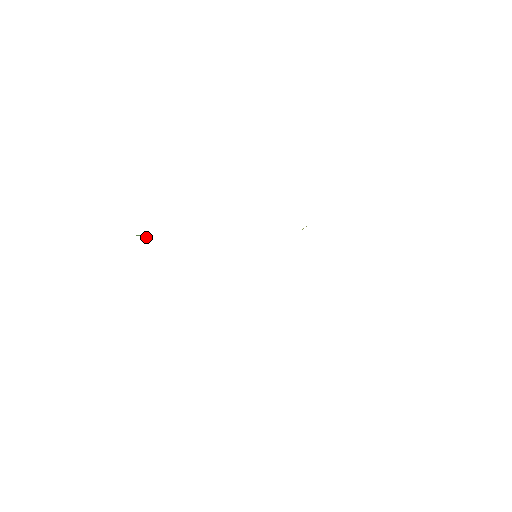
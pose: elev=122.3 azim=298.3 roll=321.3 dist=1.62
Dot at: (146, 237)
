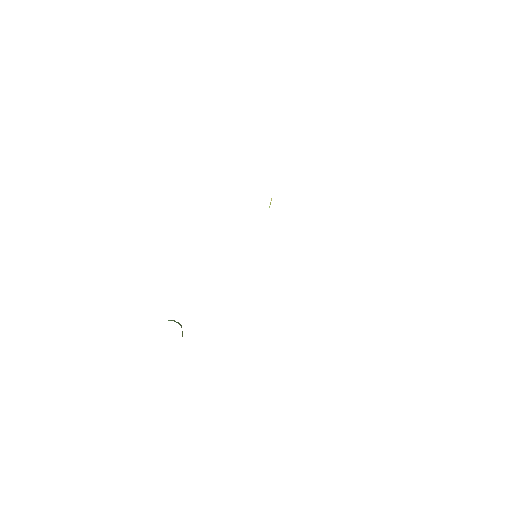
Dot at: (170, 320)
